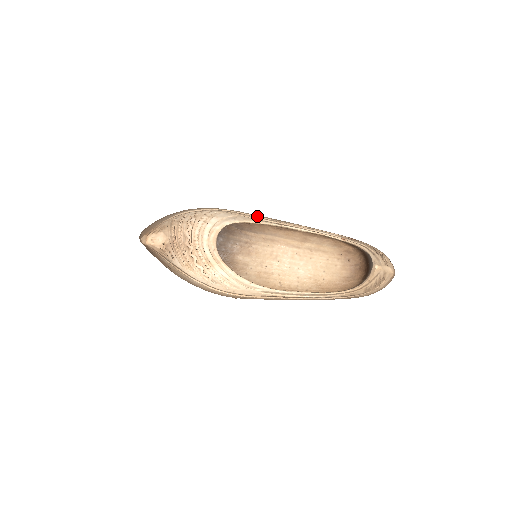
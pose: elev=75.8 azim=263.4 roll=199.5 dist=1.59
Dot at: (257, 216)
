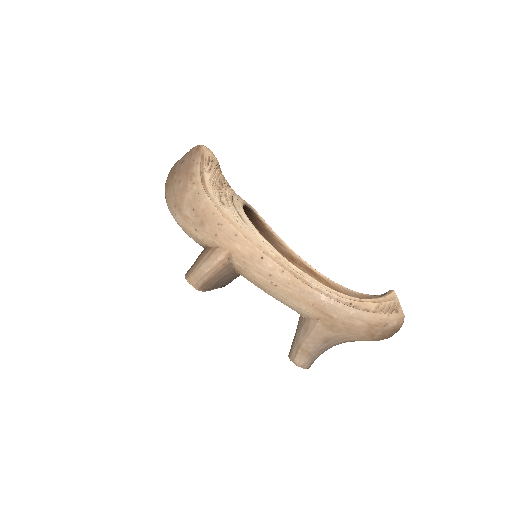
Dot at: occluded
